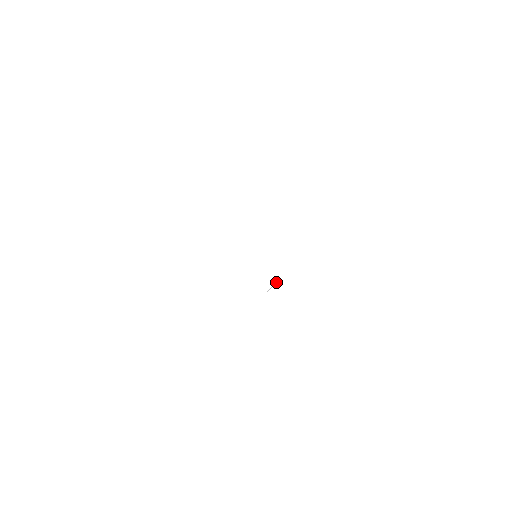
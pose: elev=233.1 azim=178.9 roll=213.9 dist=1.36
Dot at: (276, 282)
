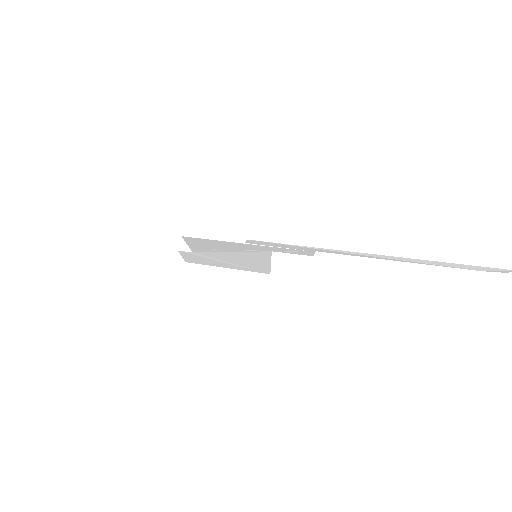
Dot at: (231, 241)
